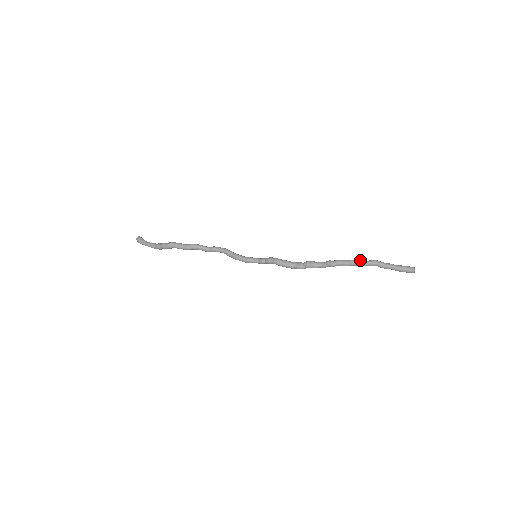
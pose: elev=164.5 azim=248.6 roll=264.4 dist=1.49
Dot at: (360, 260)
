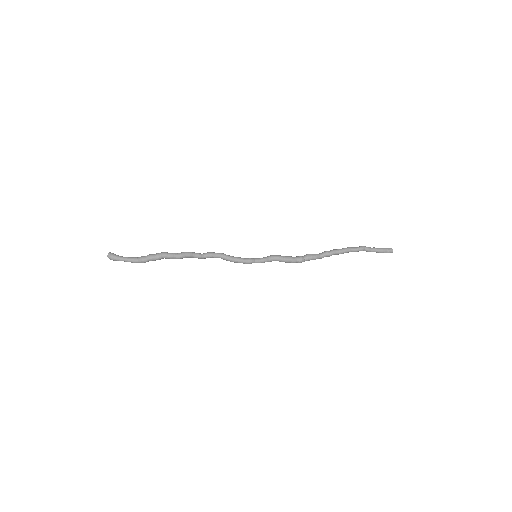
Dot at: (352, 247)
